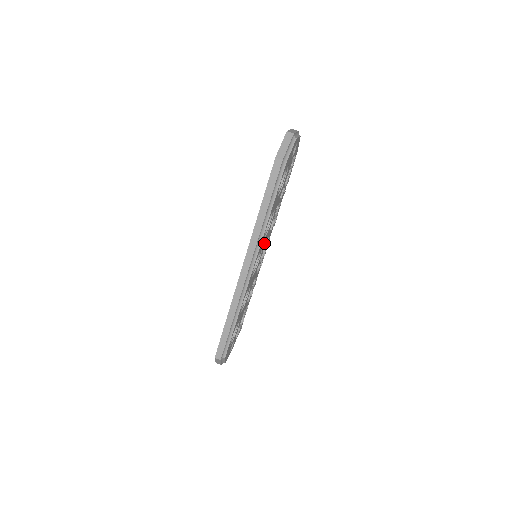
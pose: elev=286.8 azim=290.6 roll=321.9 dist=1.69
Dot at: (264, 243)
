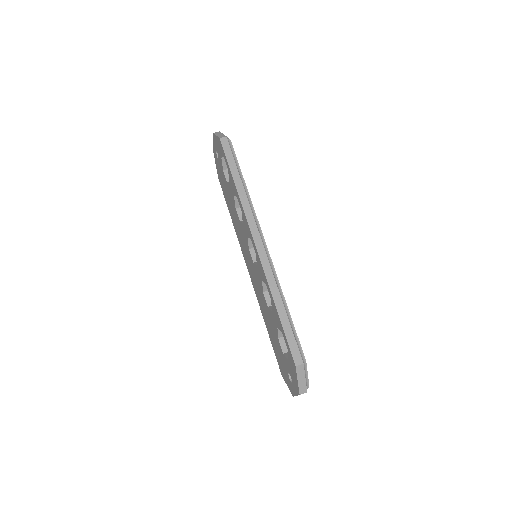
Dot at: occluded
